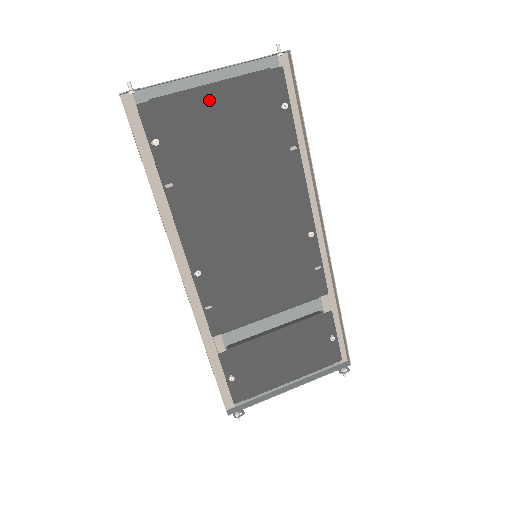
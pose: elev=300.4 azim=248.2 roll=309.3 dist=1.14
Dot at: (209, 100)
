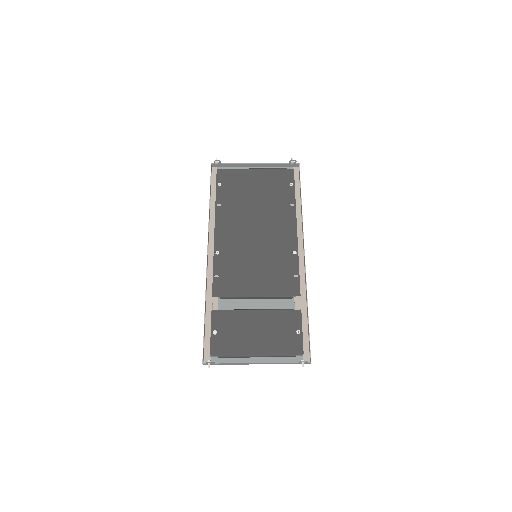
Dot at: (252, 174)
